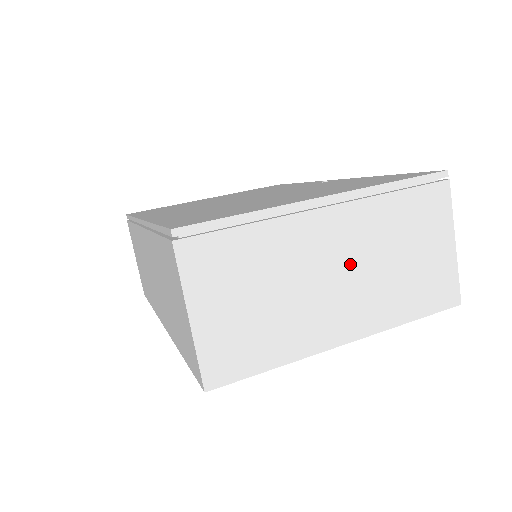
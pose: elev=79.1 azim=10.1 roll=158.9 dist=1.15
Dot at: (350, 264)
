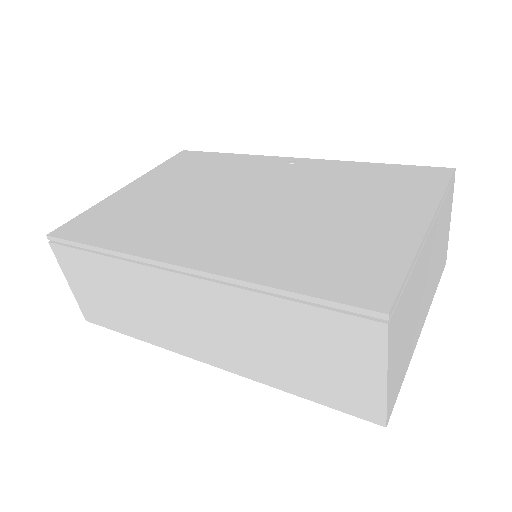
Dot at: (429, 271)
